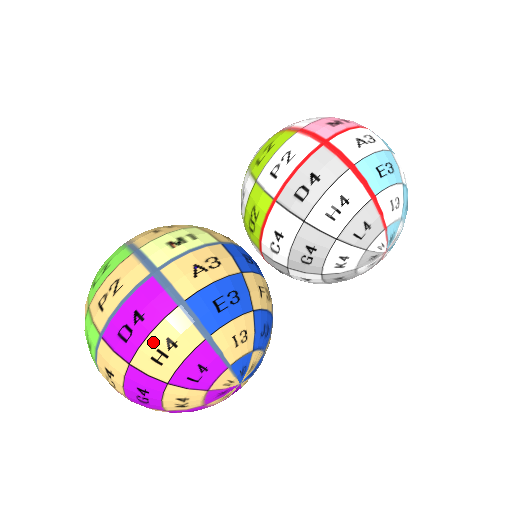
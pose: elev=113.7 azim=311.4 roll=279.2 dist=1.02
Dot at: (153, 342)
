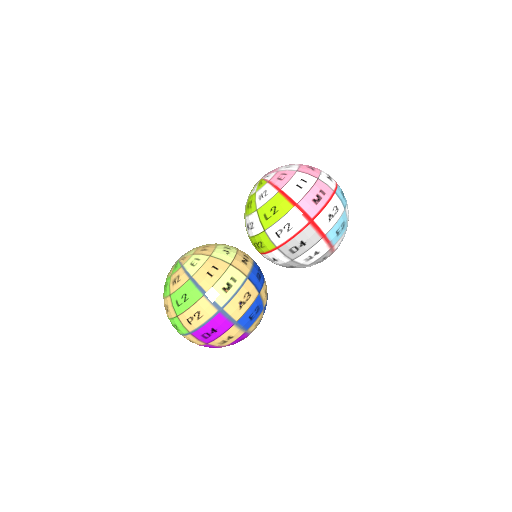
Dot at: (221, 339)
